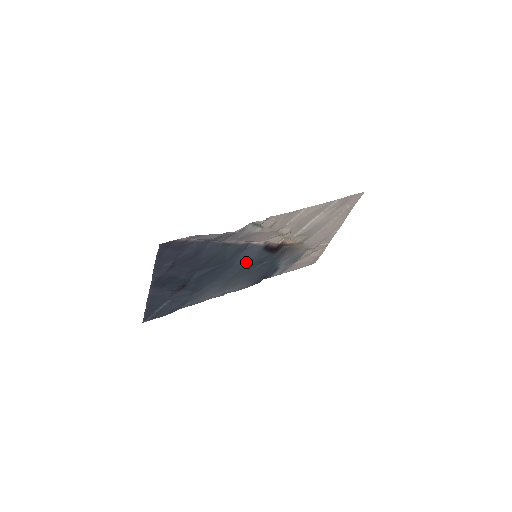
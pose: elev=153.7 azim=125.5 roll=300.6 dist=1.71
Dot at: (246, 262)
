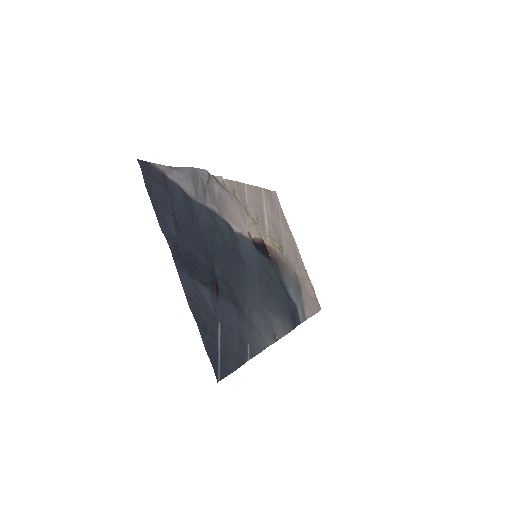
Dot at: (254, 265)
